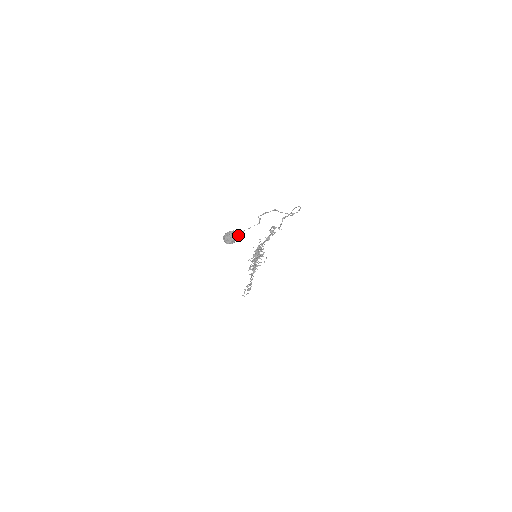
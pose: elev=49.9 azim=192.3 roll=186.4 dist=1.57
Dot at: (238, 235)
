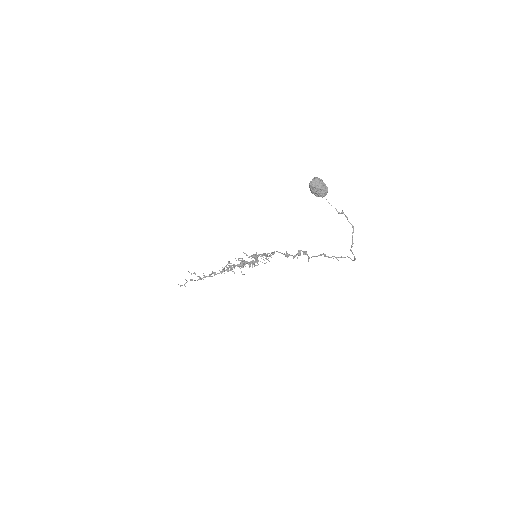
Dot at: (325, 192)
